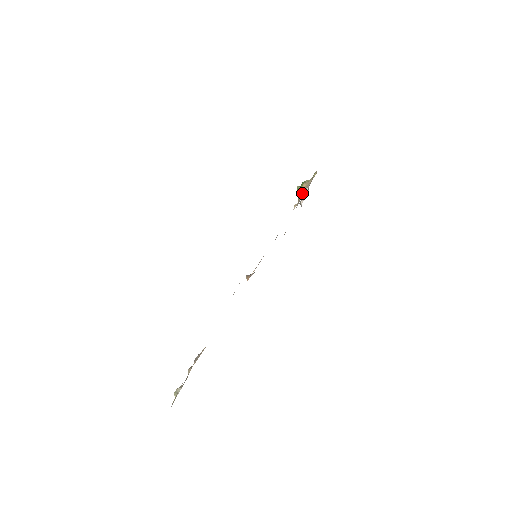
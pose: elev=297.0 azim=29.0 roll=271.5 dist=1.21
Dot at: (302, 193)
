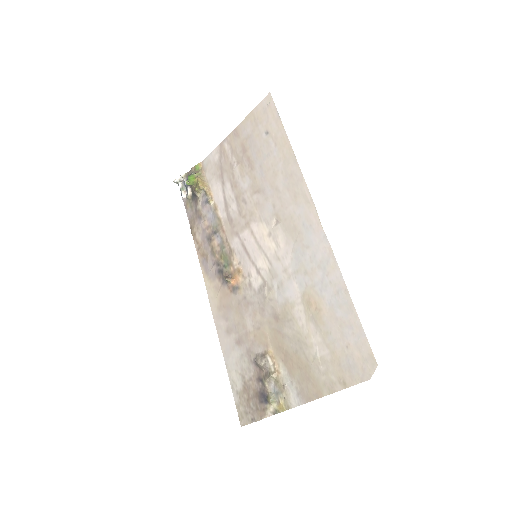
Dot at: (207, 187)
